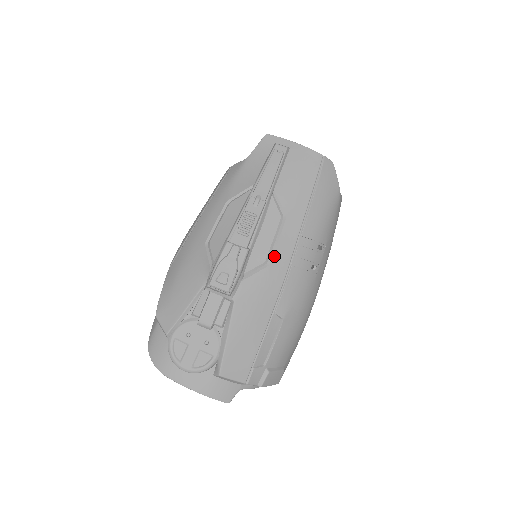
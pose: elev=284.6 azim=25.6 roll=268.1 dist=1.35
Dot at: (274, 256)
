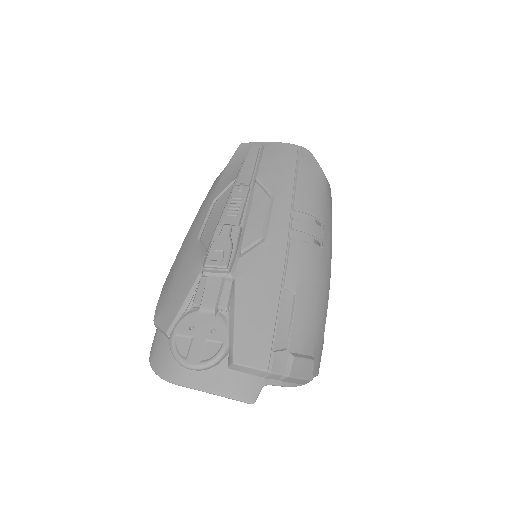
Dot at: (269, 231)
